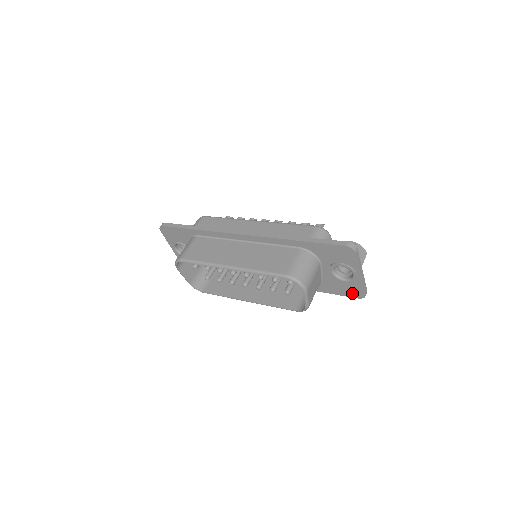
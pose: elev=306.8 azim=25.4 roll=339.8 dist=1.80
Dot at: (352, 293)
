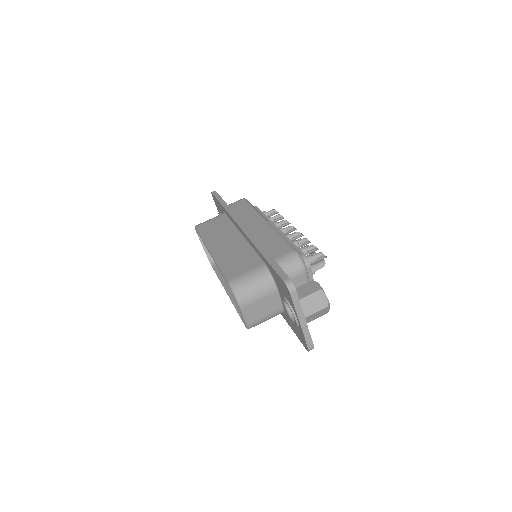
Dot at: (301, 339)
